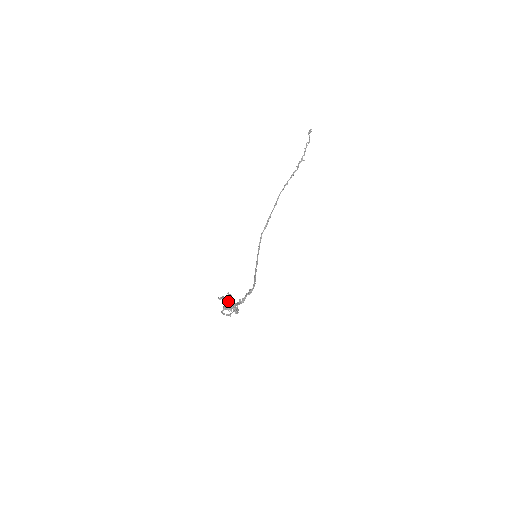
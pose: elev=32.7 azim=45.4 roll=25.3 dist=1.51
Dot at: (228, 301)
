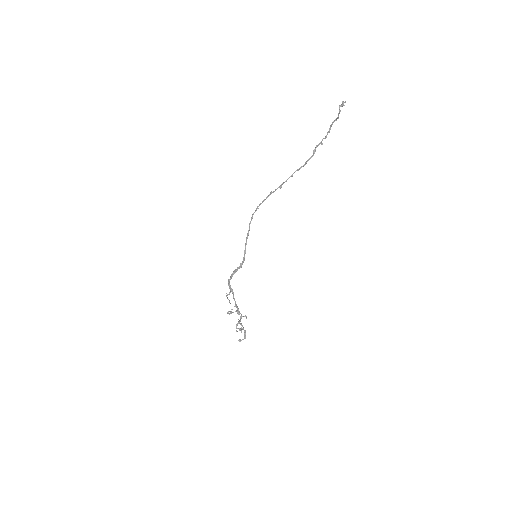
Dot at: (241, 330)
